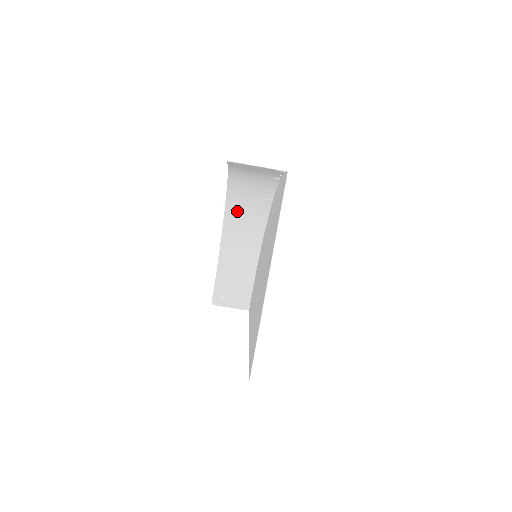
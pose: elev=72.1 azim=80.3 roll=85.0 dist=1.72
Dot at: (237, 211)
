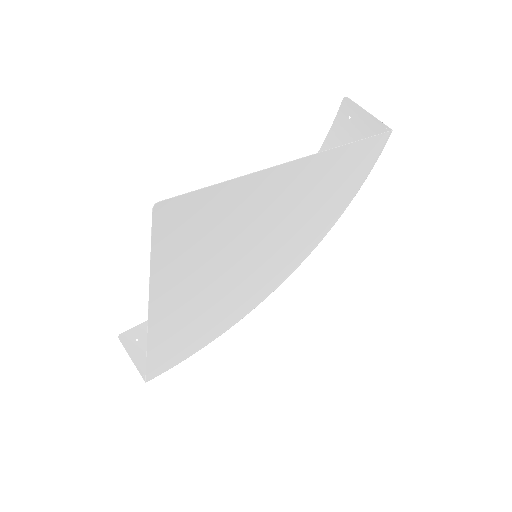
Dot at: occluded
